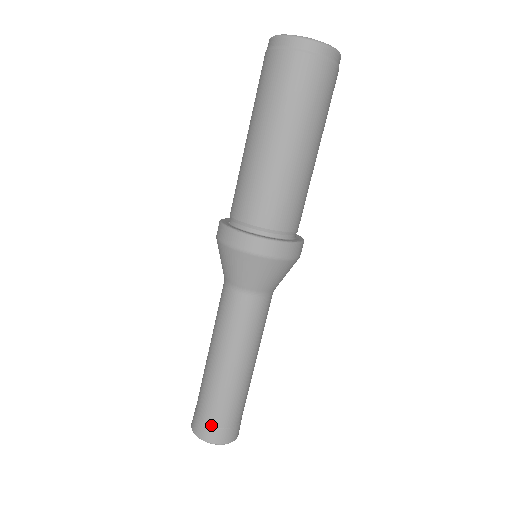
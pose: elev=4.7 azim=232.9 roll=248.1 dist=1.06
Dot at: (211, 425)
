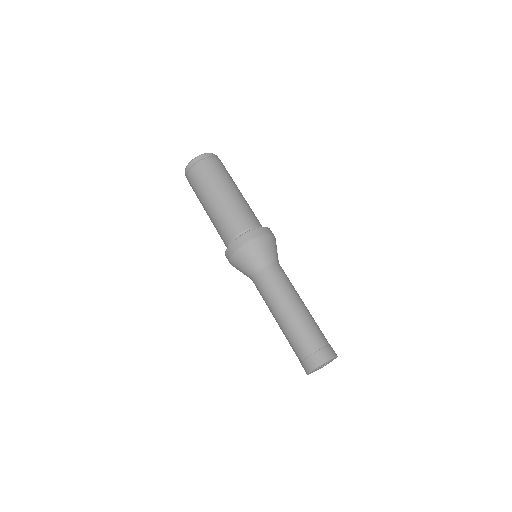
Dot at: (321, 348)
